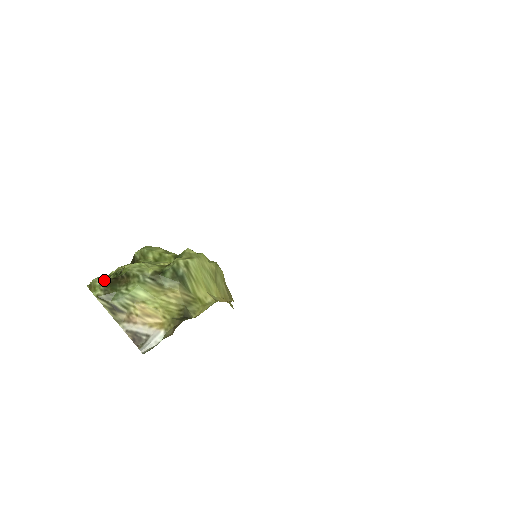
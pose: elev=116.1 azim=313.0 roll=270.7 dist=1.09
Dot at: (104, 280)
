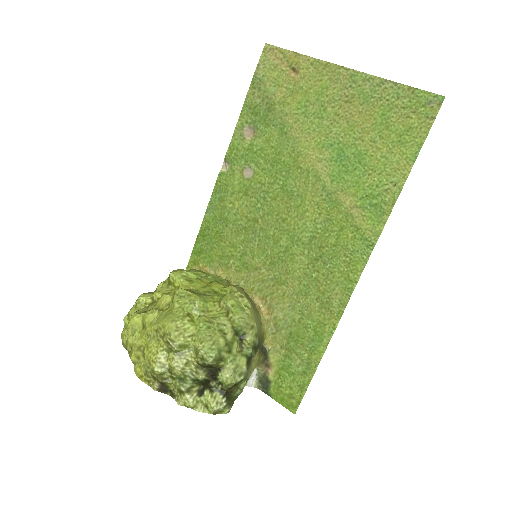
Dot at: (222, 403)
